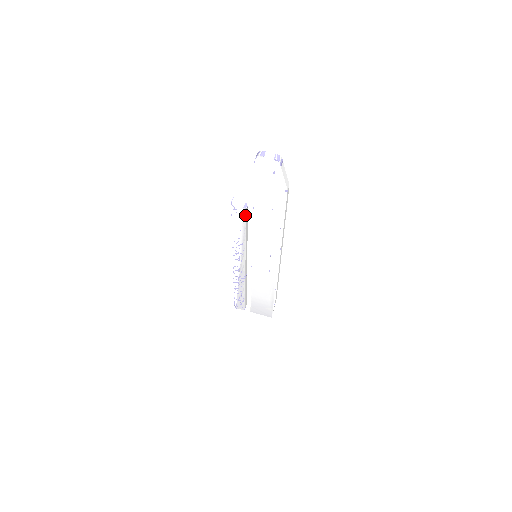
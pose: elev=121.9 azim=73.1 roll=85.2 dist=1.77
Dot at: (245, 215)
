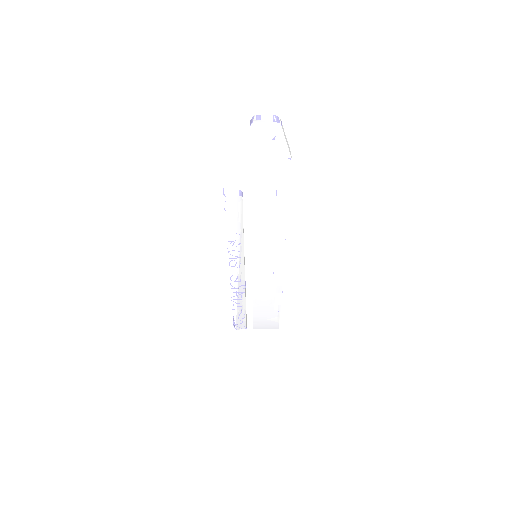
Dot at: (241, 205)
